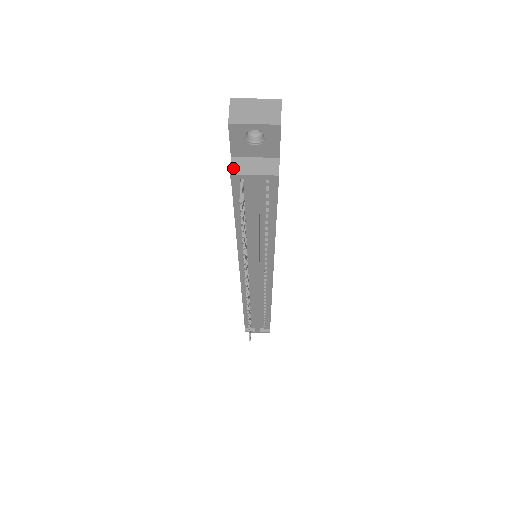
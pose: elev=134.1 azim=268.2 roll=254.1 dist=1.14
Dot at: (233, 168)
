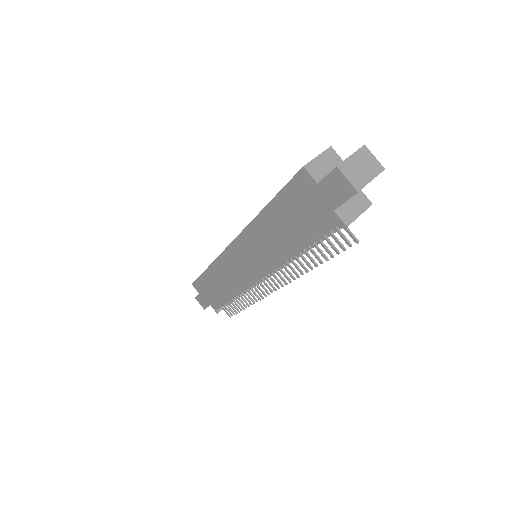
Dot at: (344, 220)
